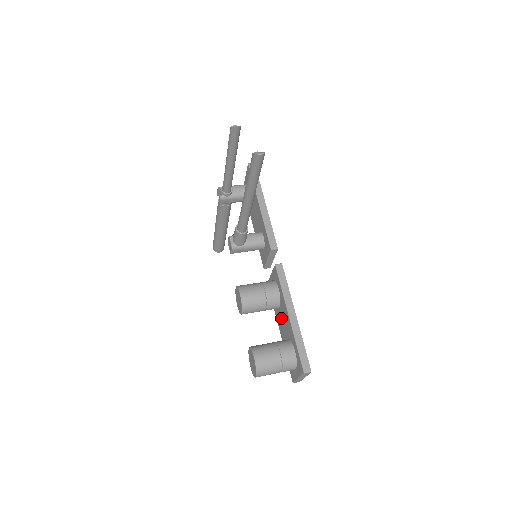
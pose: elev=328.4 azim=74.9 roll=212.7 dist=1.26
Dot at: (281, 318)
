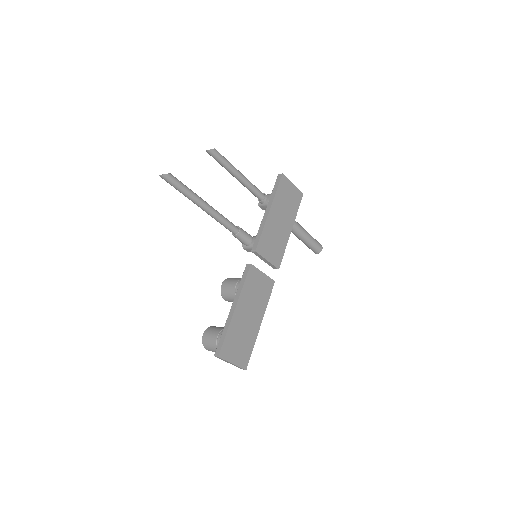
Dot at: occluded
